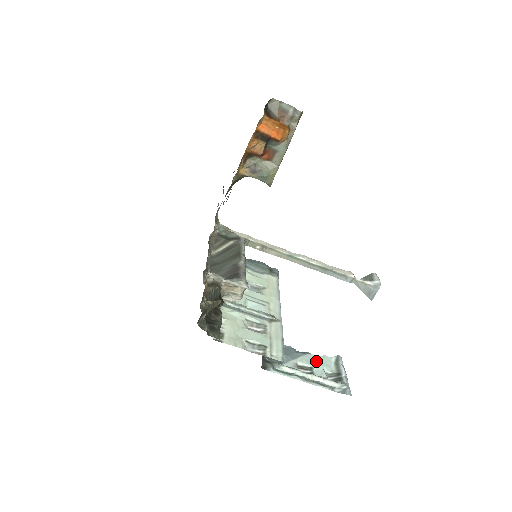
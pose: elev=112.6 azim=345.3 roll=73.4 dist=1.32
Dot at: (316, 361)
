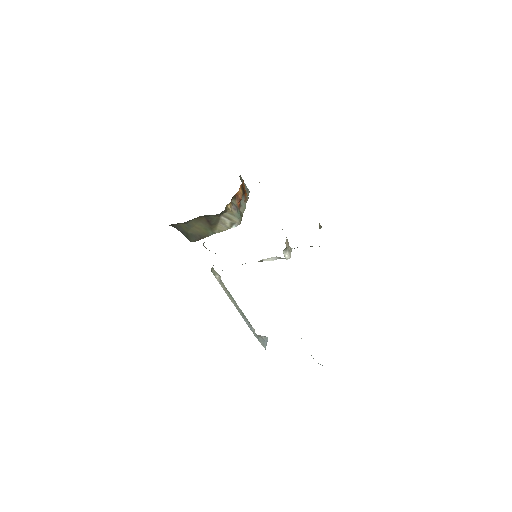
Dot at: occluded
